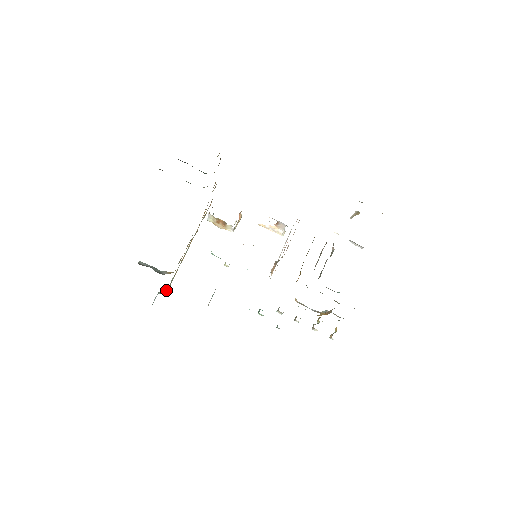
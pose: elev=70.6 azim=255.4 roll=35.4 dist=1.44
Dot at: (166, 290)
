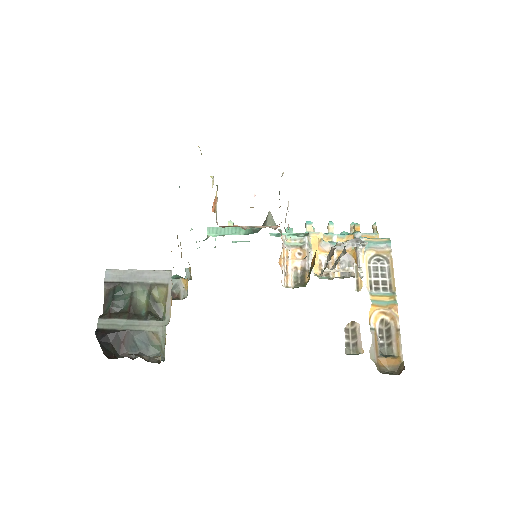
Dot at: (190, 272)
